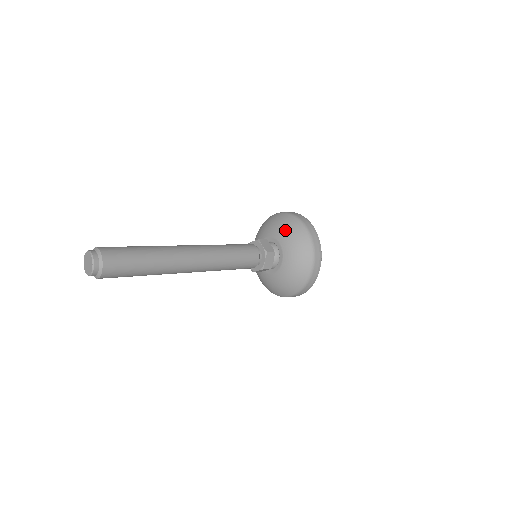
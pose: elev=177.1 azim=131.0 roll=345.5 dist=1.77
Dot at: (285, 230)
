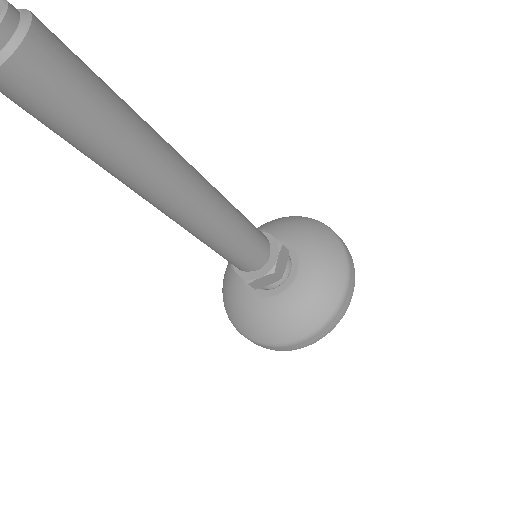
Dot at: (299, 228)
